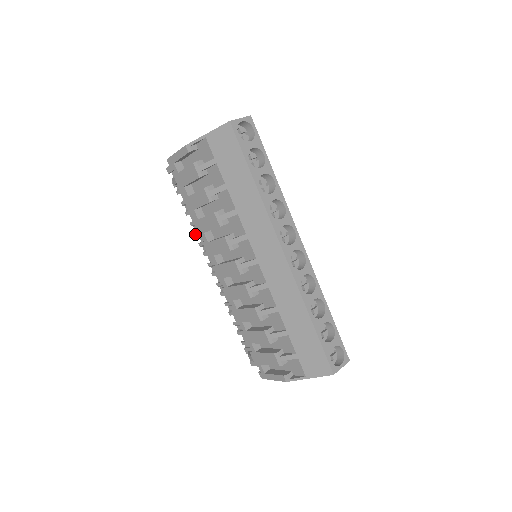
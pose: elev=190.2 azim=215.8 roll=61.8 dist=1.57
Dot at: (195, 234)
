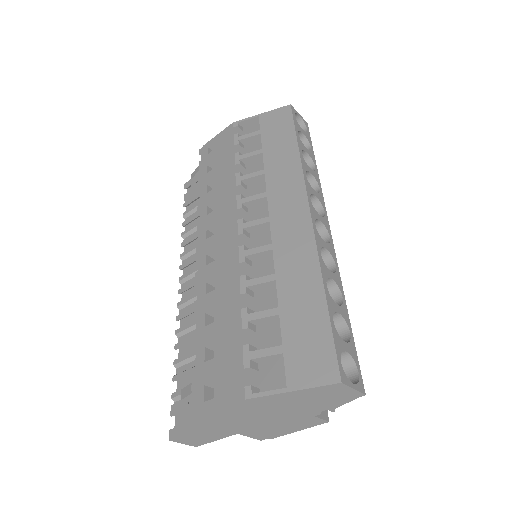
Dot at: (182, 244)
